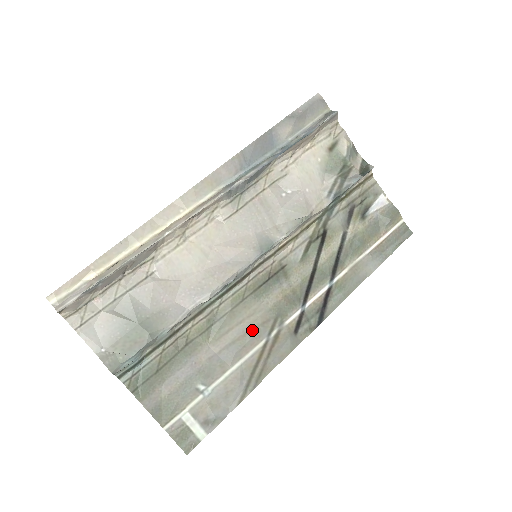
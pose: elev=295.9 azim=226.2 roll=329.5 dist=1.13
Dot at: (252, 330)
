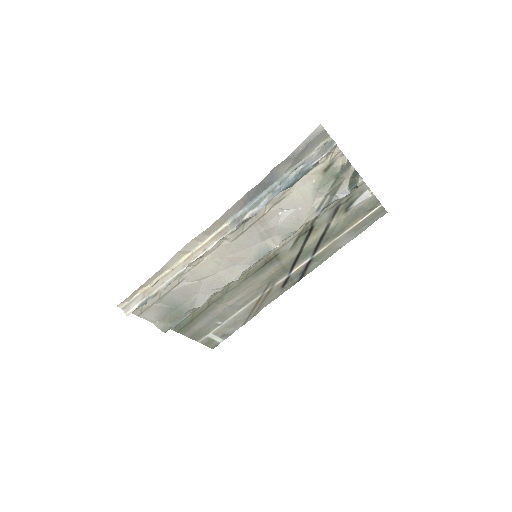
Dot at: (252, 292)
